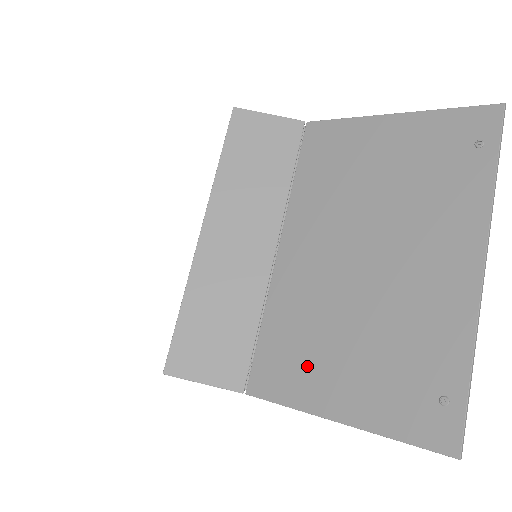
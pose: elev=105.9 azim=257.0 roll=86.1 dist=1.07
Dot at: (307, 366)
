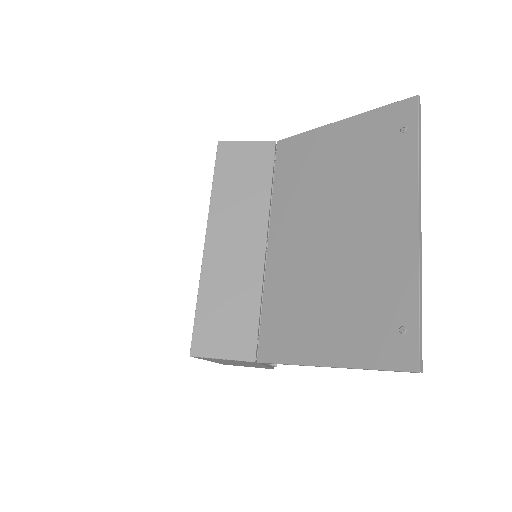
Dot at: (300, 329)
